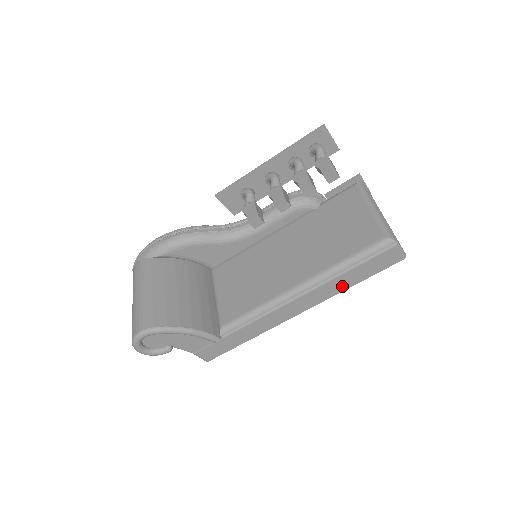
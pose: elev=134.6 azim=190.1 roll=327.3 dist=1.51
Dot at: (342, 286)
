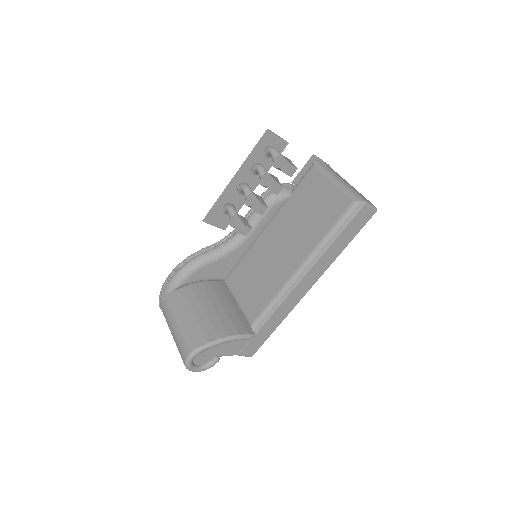
Dot at: (335, 253)
